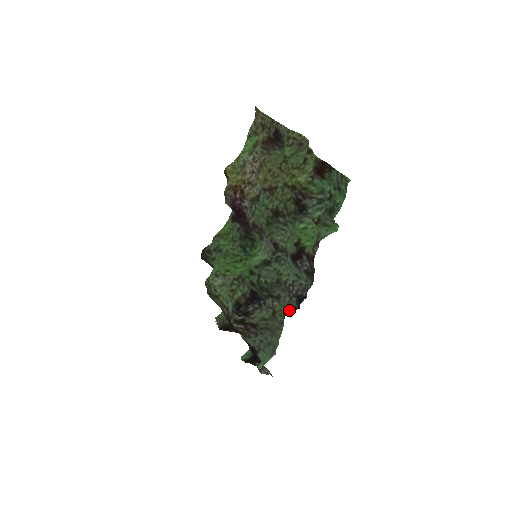
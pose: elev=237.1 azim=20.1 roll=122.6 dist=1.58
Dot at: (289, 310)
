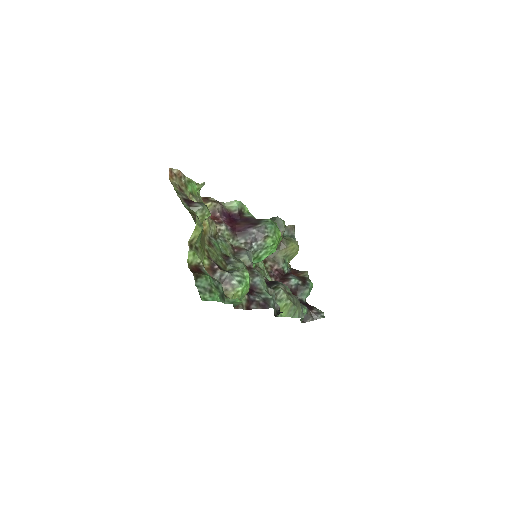
Dot at: (276, 313)
